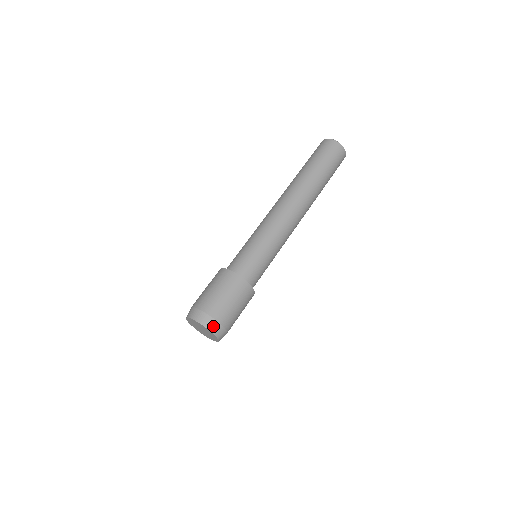
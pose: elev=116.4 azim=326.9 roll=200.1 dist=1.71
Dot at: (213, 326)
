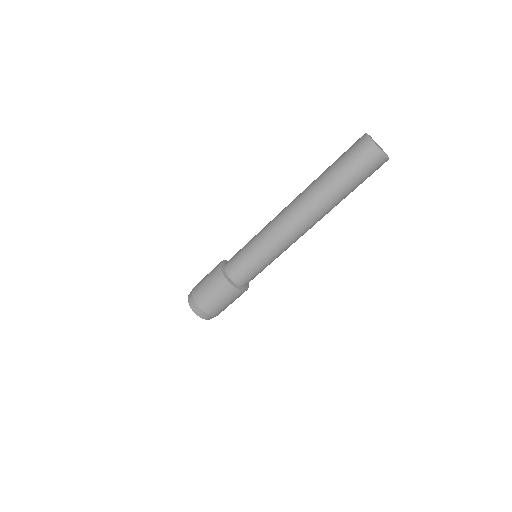
Dot at: (199, 312)
